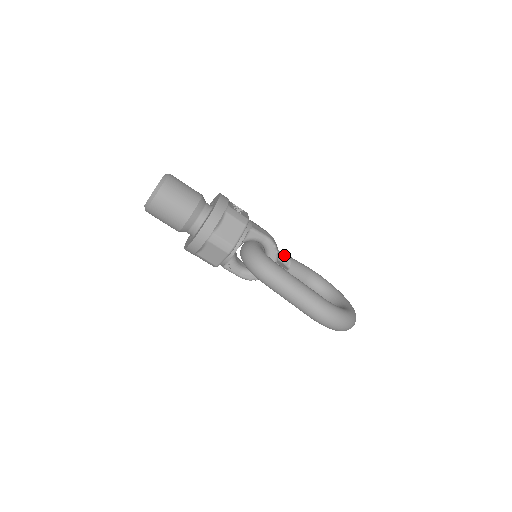
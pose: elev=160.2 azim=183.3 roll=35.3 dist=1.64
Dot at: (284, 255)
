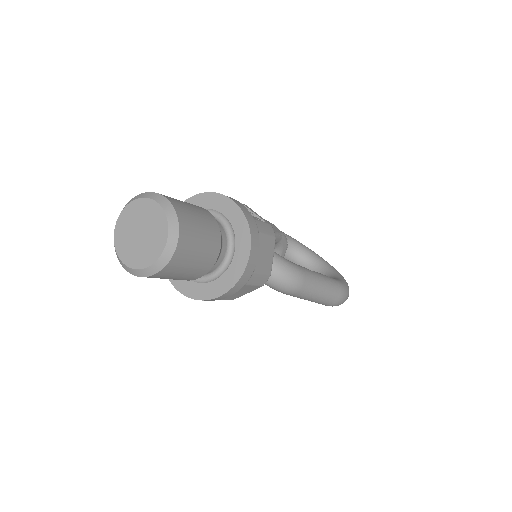
Dot at: occluded
